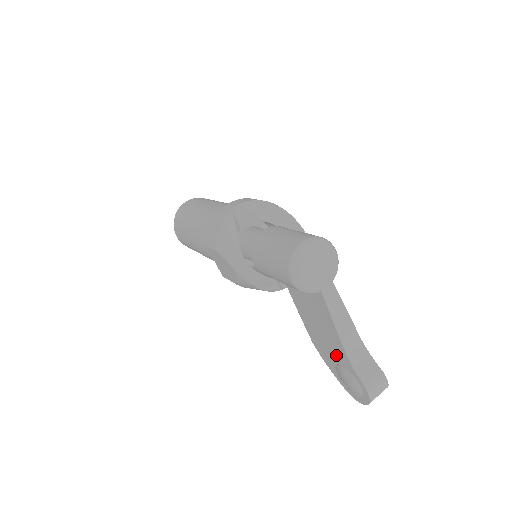
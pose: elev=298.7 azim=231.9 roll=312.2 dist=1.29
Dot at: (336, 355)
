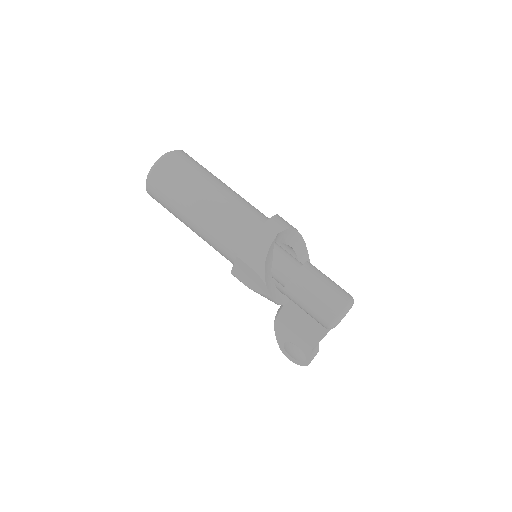
Dot at: (299, 341)
